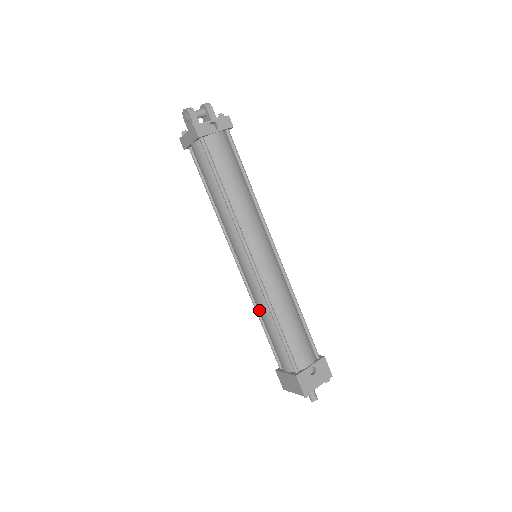
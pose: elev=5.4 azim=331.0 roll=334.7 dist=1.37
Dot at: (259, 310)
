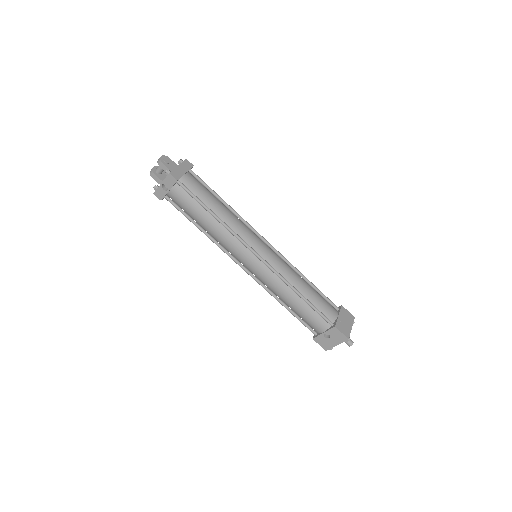
Dot at: occluded
